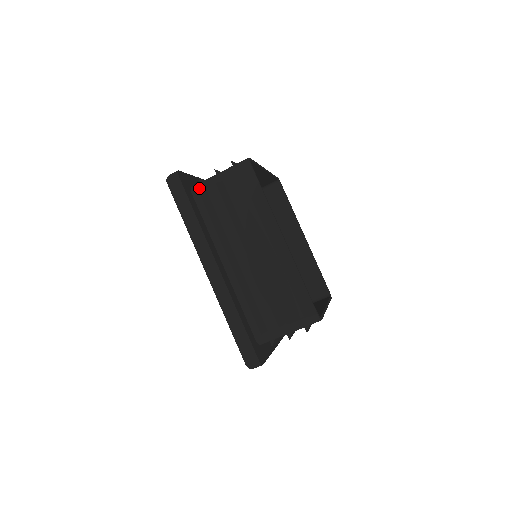
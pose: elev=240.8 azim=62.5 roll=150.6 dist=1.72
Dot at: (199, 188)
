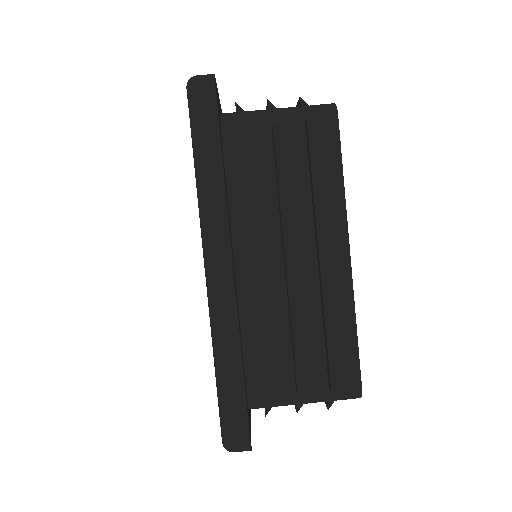
Dot at: occluded
